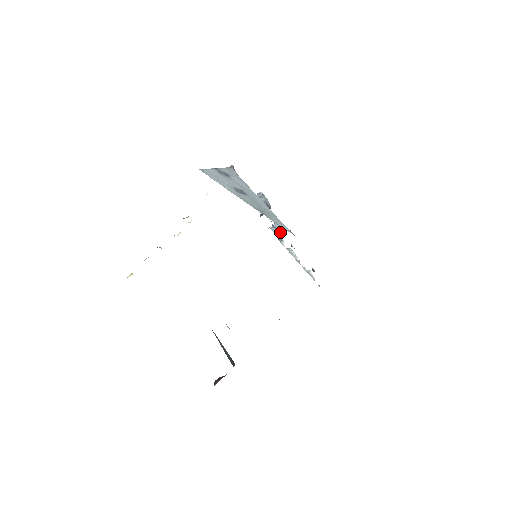
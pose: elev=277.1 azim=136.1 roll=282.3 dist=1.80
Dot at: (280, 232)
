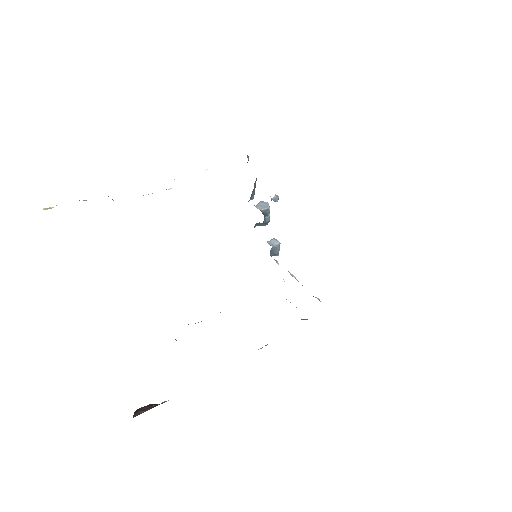
Dot at: (274, 252)
